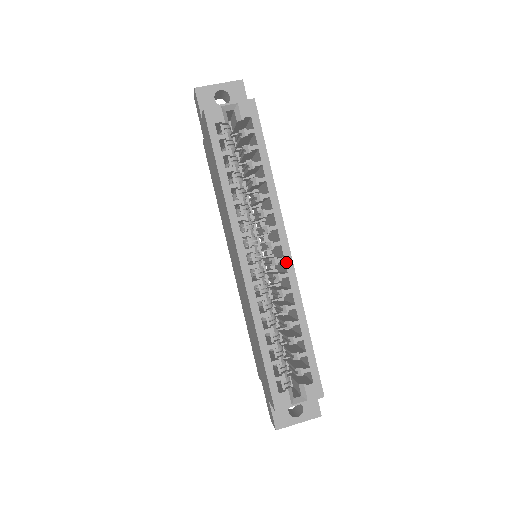
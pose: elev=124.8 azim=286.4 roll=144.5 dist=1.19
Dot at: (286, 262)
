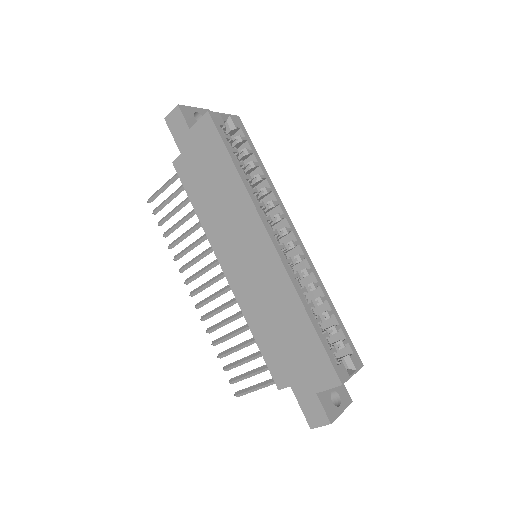
Dot at: (300, 245)
